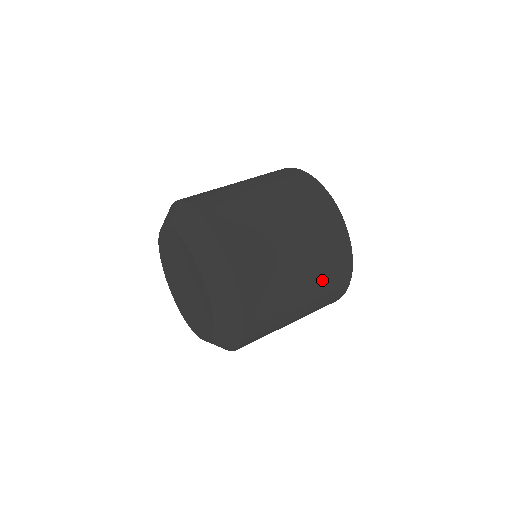
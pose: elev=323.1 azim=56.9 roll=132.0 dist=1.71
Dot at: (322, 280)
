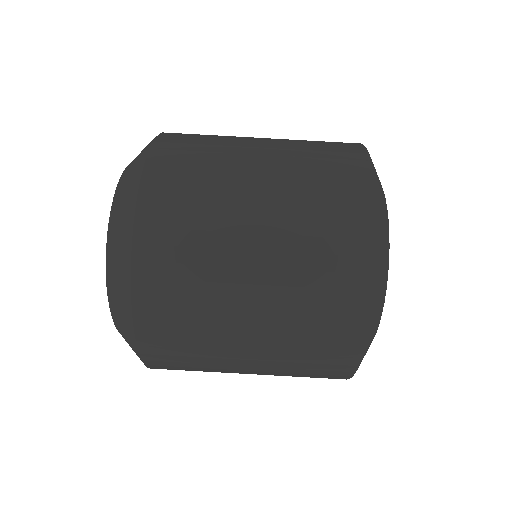
Dot at: occluded
